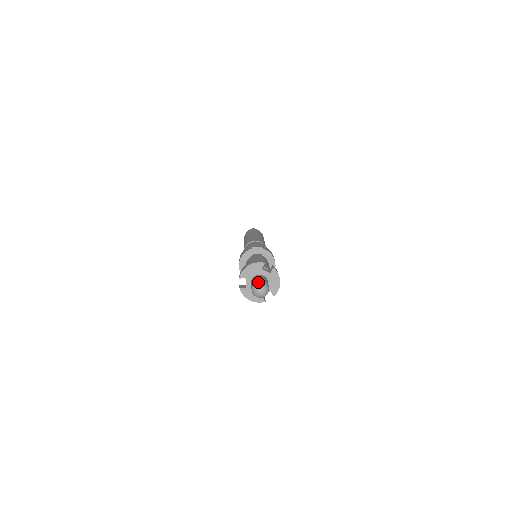
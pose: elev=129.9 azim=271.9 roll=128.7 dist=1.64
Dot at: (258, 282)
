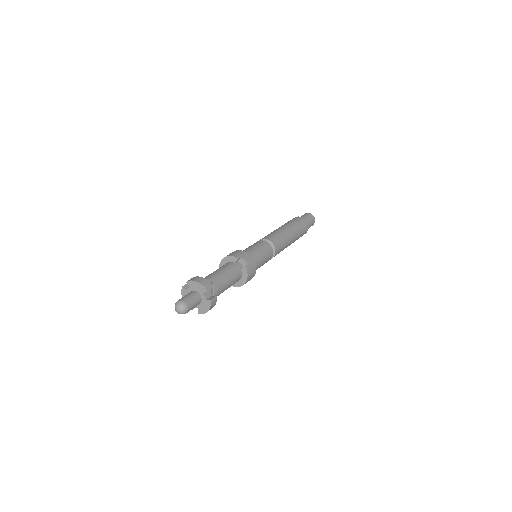
Dot at: (182, 303)
